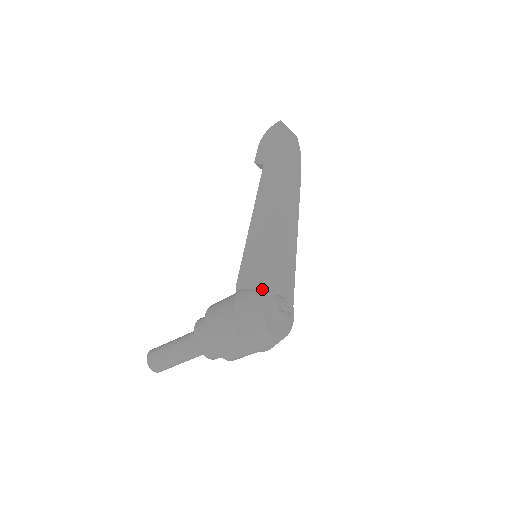
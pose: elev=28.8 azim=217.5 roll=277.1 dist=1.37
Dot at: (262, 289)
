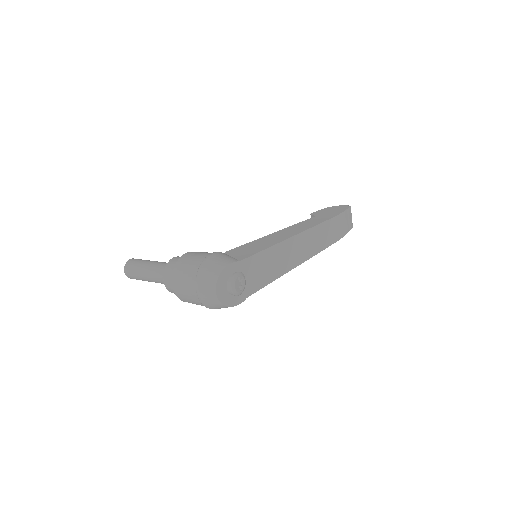
Dot at: (238, 259)
